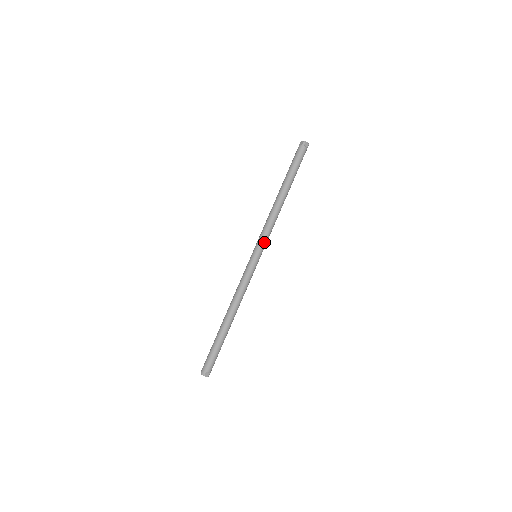
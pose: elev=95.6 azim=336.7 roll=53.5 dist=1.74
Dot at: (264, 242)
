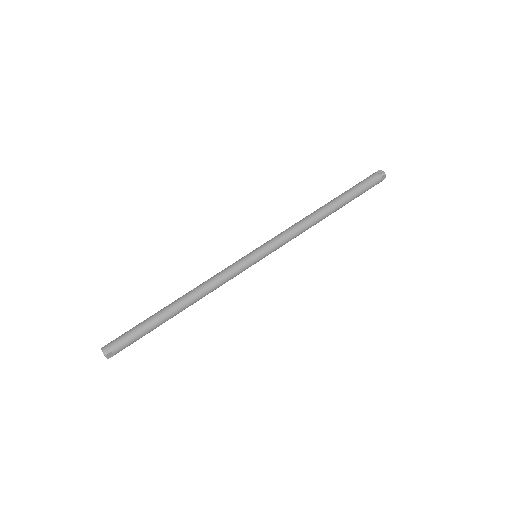
Dot at: (276, 248)
